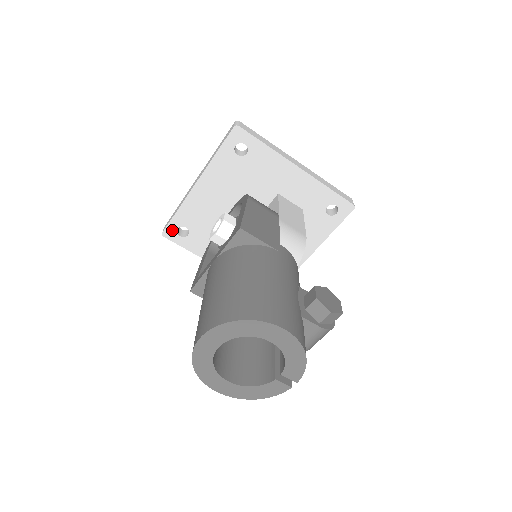
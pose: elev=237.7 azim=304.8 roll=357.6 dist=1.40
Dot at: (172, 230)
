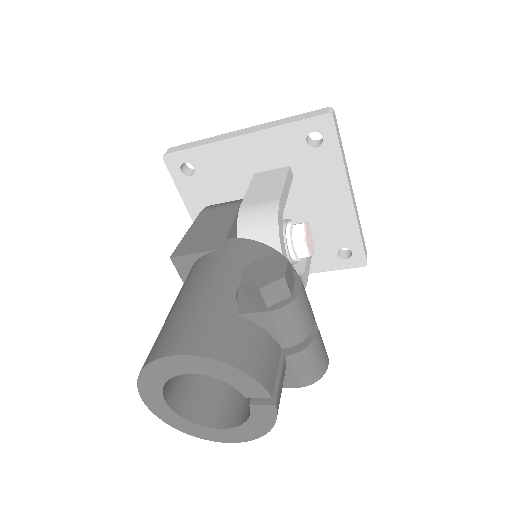
Dot at: occluded
